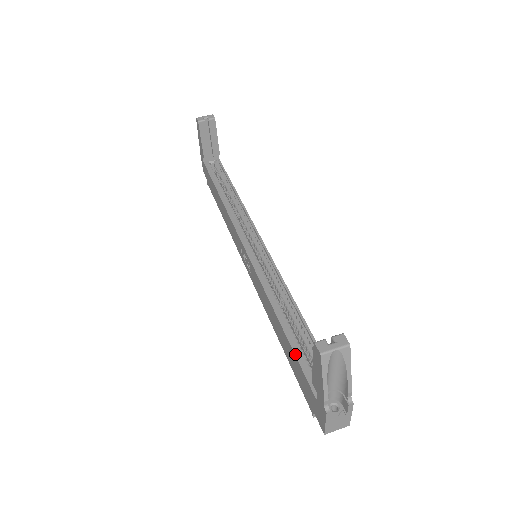
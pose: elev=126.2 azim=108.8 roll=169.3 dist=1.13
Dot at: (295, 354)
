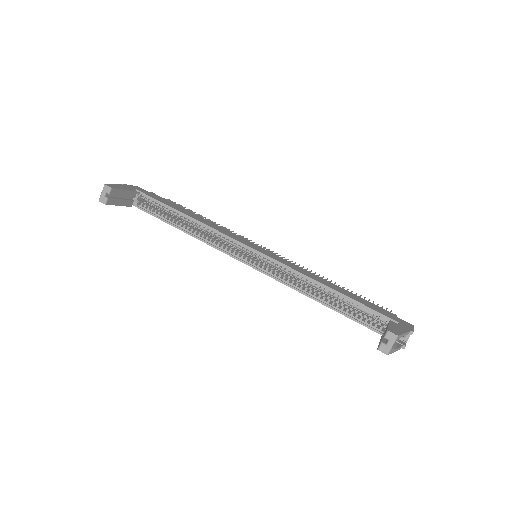
Dot at: occluded
